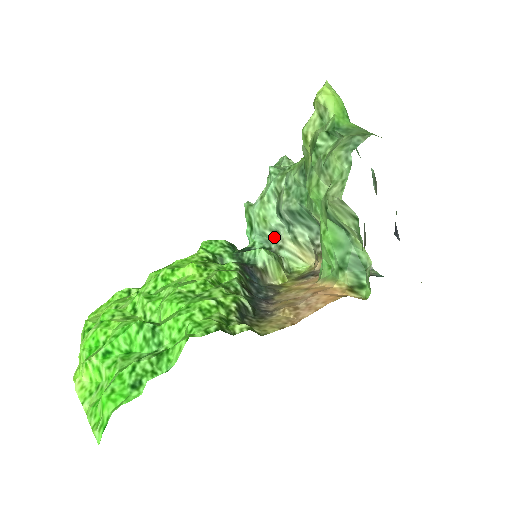
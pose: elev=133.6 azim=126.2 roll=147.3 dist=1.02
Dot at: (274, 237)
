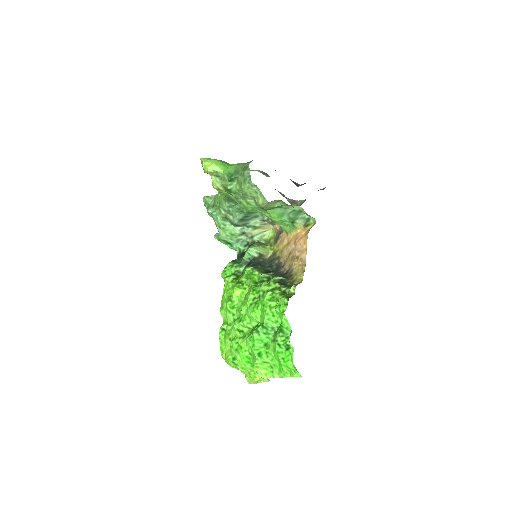
Dot at: (244, 236)
